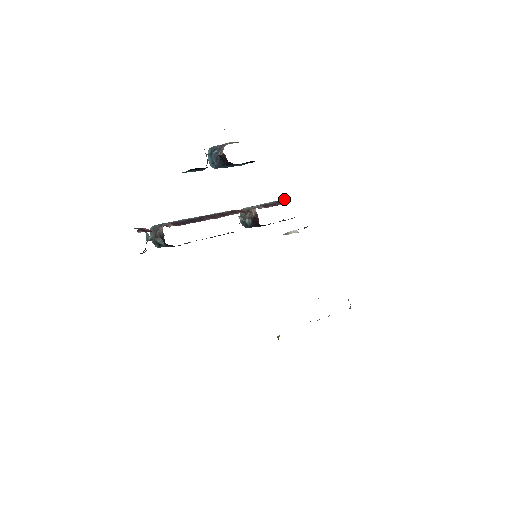
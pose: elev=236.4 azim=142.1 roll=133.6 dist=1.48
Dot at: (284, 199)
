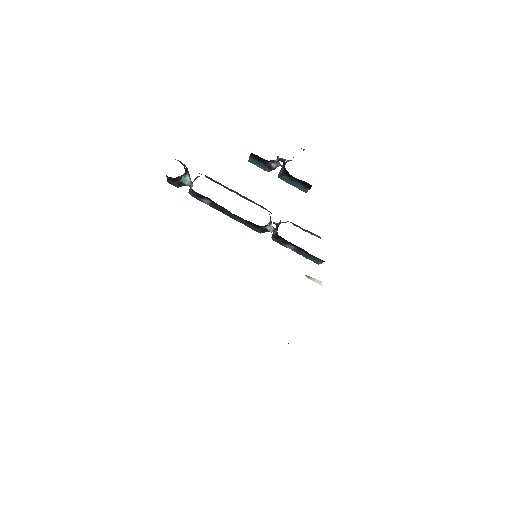
Dot at: occluded
